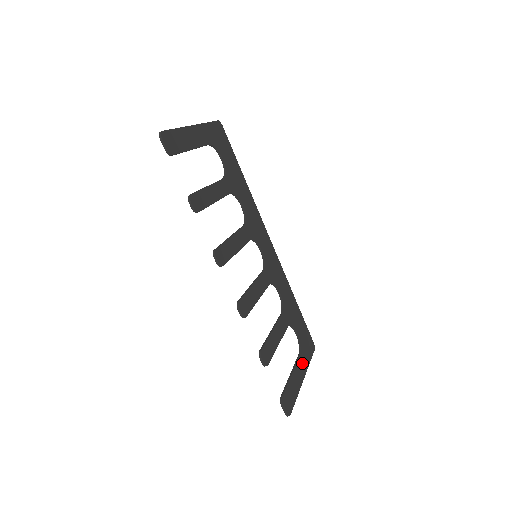
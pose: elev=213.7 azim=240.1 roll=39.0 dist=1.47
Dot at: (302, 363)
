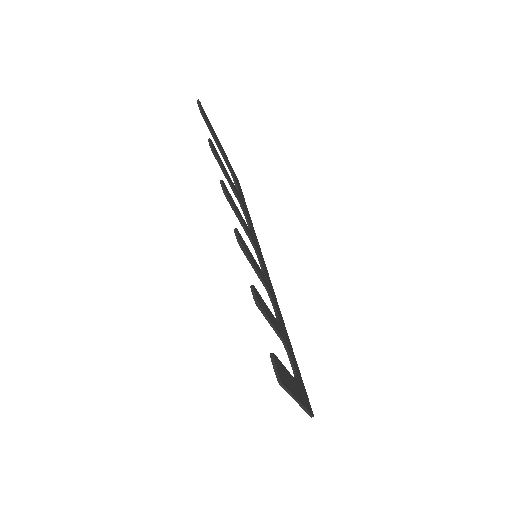
Dot at: (298, 390)
